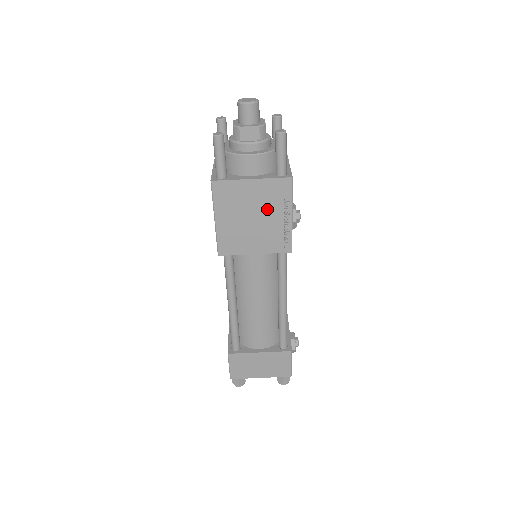
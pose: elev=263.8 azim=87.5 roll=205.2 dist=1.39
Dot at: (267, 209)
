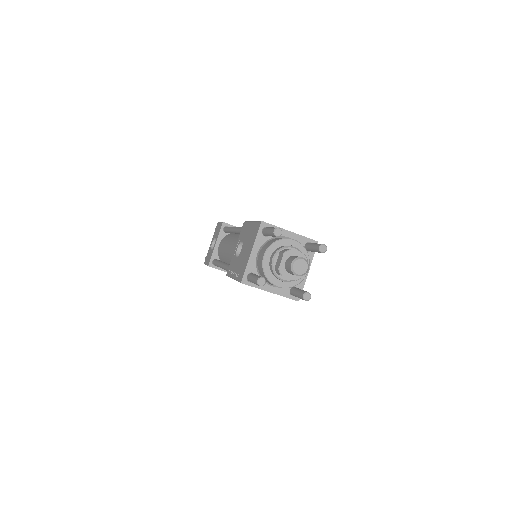
Dot at: occluded
